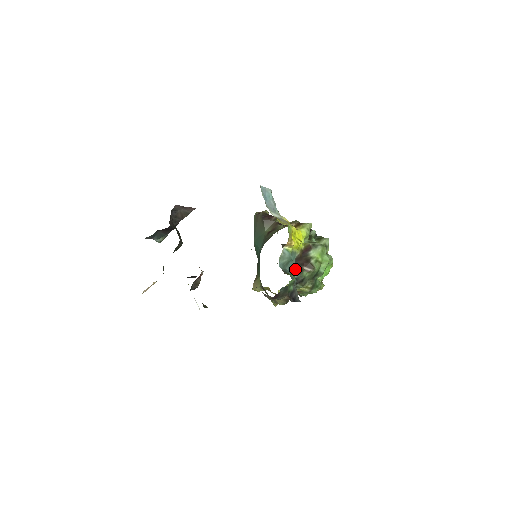
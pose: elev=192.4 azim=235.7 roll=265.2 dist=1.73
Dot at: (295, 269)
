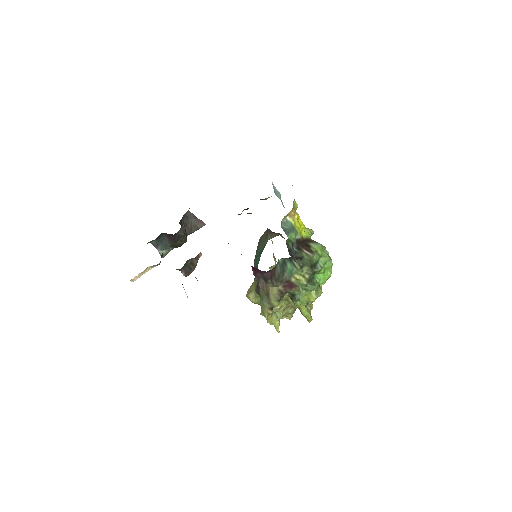
Dot at: (295, 244)
